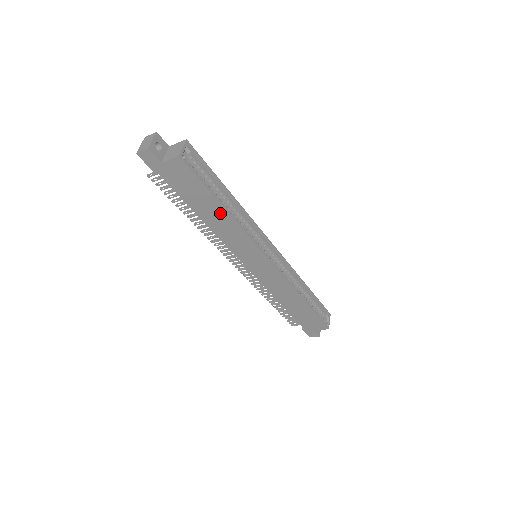
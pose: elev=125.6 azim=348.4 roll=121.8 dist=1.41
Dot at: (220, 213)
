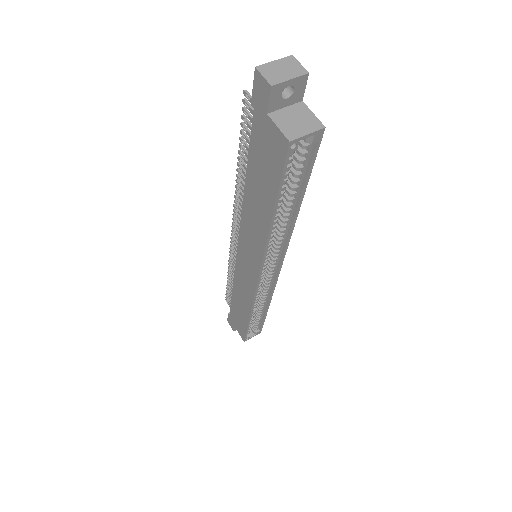
Dot at: (264, 214)
